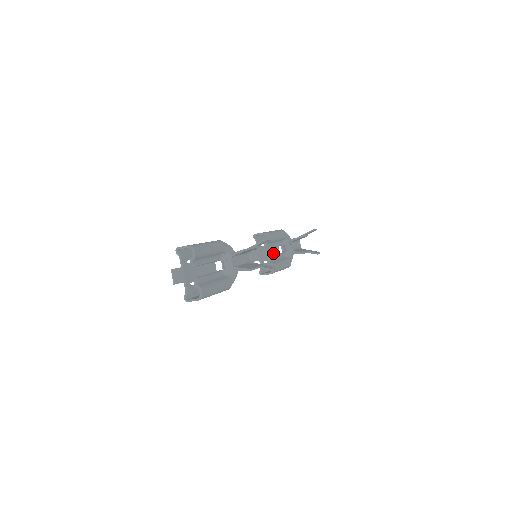
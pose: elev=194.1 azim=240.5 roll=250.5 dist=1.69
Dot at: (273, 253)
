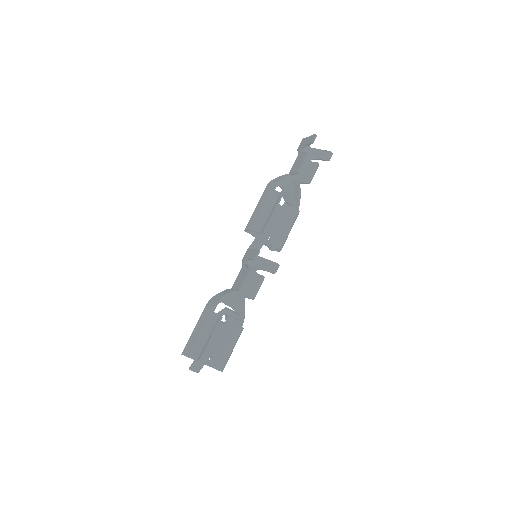
Dot at: (275, 218)
